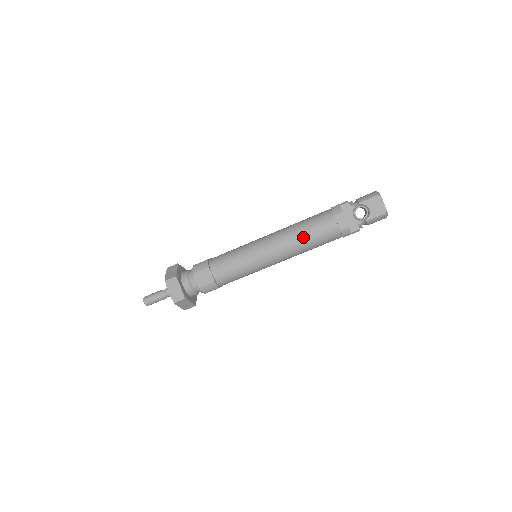
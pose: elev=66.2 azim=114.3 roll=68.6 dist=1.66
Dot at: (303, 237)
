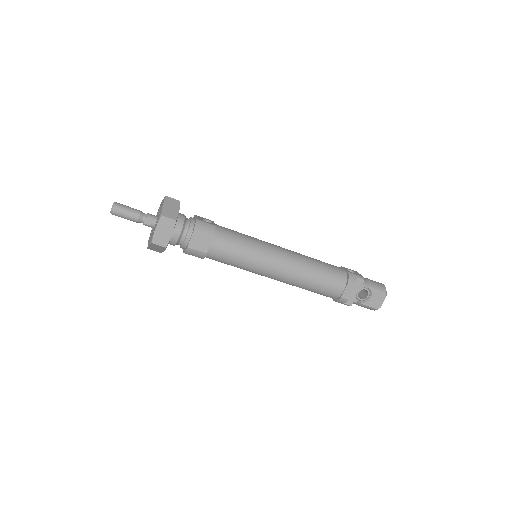
Dot at: (311, 279)
